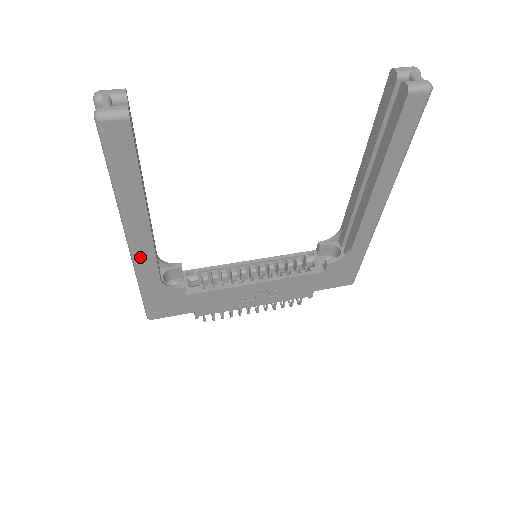
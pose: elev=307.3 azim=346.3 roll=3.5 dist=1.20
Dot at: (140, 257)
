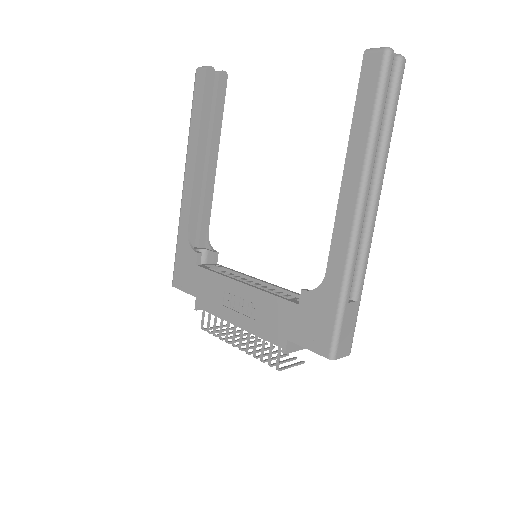
Dot at: (184, 197)
